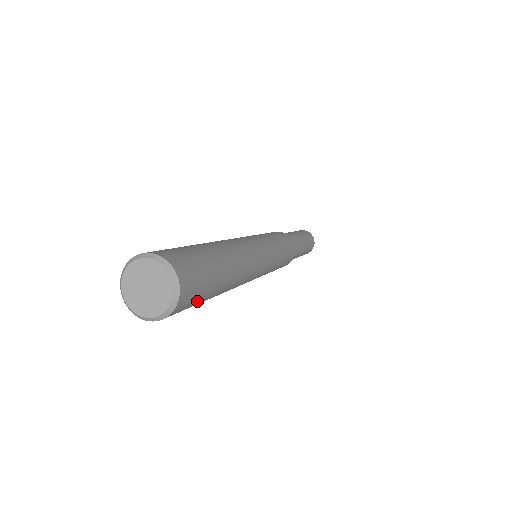
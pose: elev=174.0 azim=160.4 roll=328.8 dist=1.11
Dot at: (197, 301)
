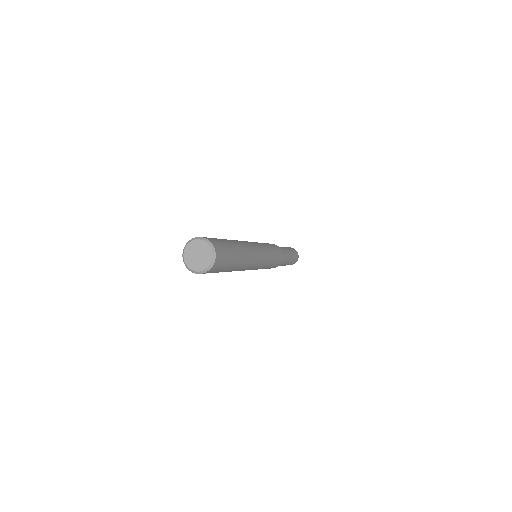
Dot at: (226, 250)
